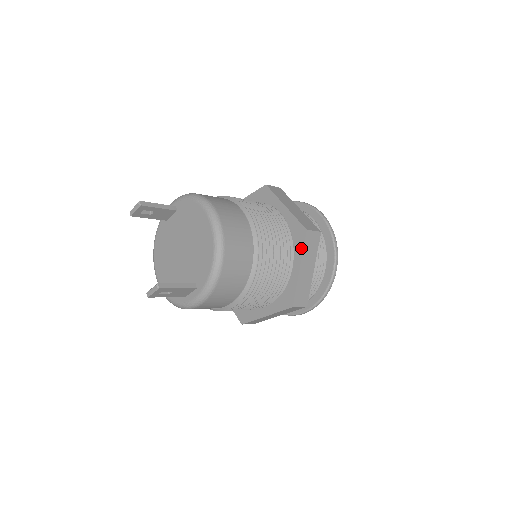
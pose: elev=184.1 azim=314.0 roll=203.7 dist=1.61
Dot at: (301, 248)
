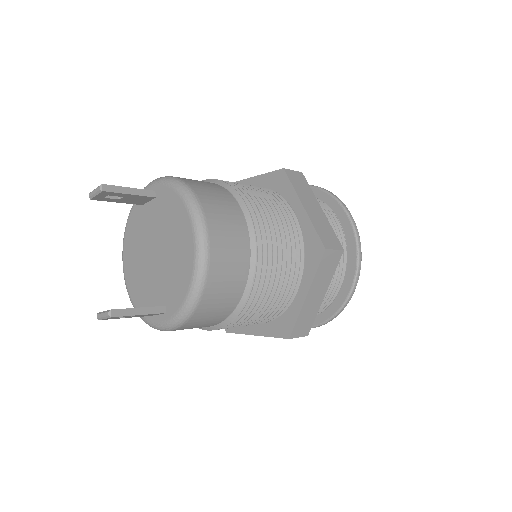
Dot at: (313, 270)
